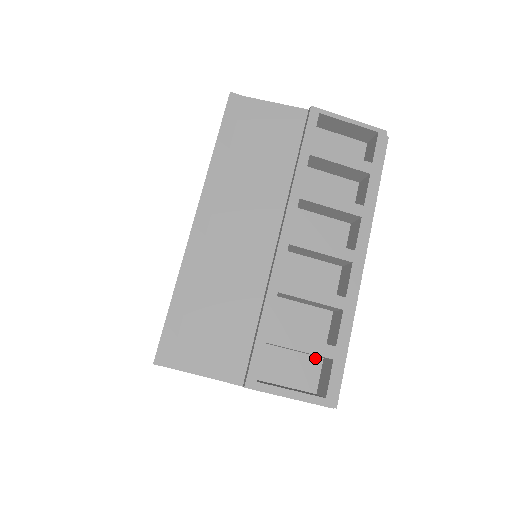
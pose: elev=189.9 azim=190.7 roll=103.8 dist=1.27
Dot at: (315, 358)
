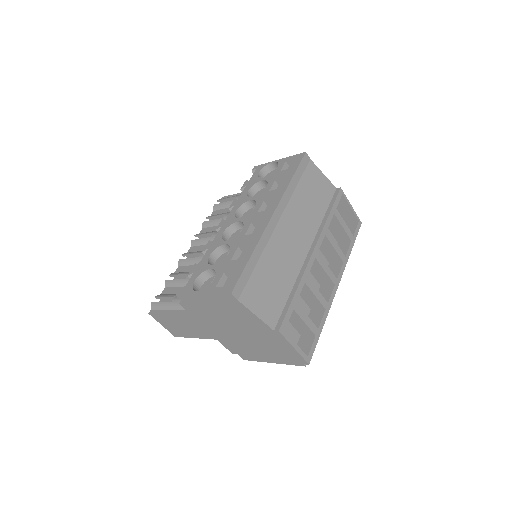
Dot at: (297, 333)
